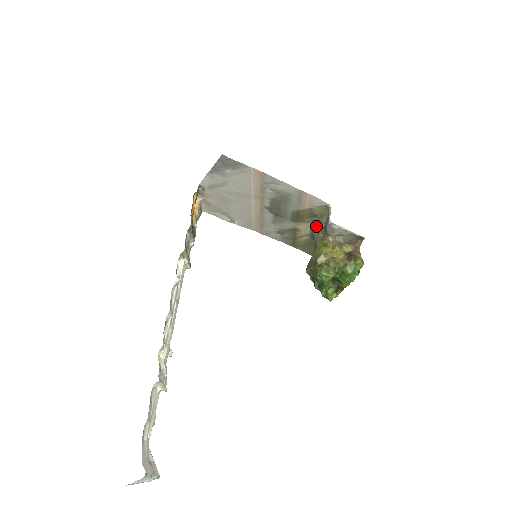
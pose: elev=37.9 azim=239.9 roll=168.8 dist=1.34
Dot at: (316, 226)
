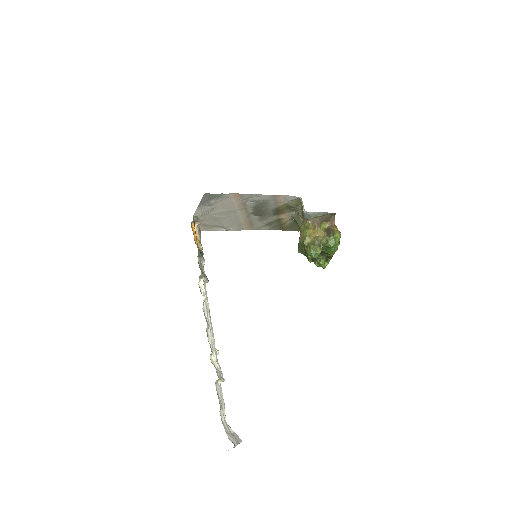
Dot at: (295, 213)
